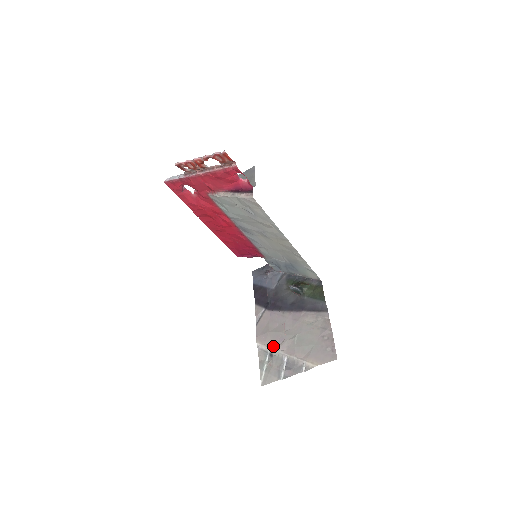
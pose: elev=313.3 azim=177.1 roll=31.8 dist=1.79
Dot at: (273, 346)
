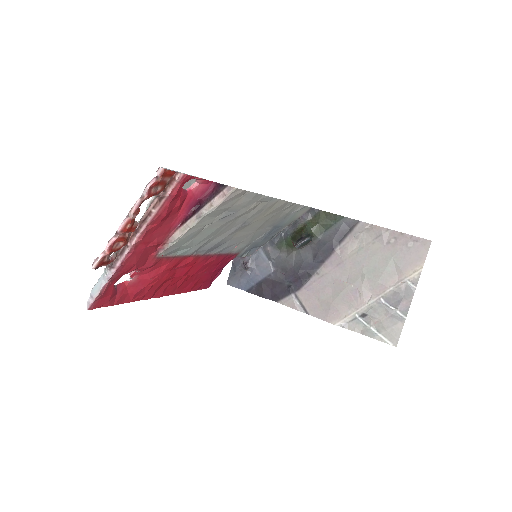
Dot at: (356, 307)
